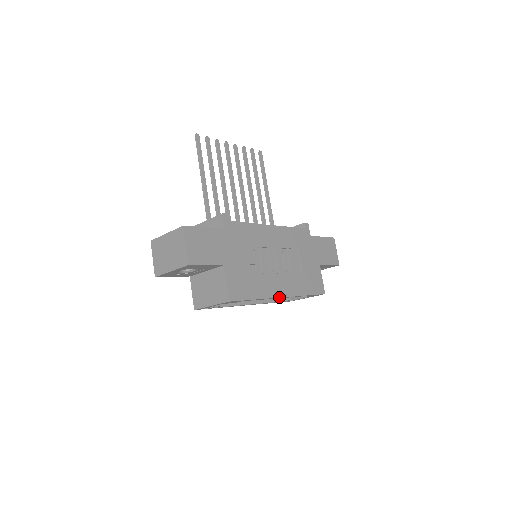
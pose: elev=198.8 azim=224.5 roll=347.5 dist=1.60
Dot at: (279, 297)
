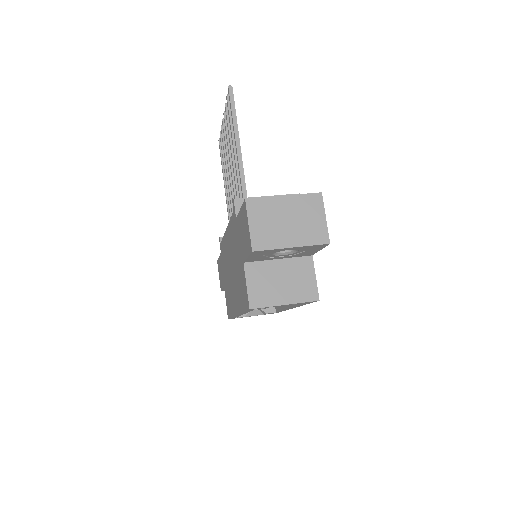
Dot at: occluded
